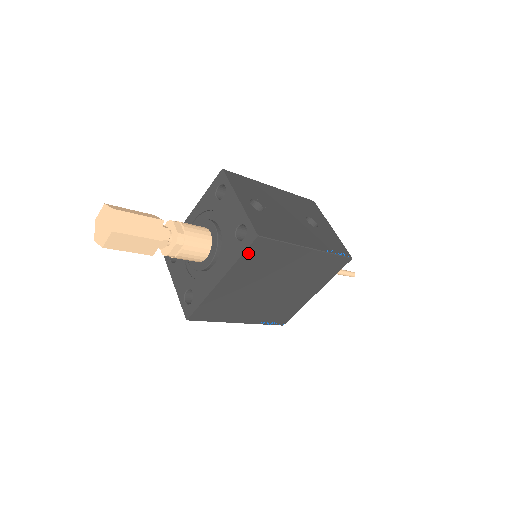
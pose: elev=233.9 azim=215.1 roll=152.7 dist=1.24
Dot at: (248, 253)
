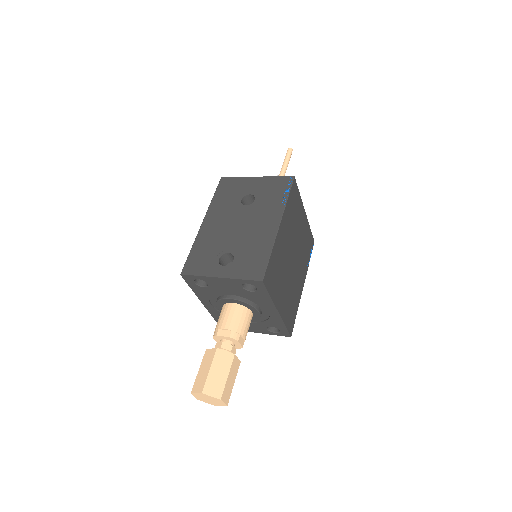
Dot at: (269, 289)
